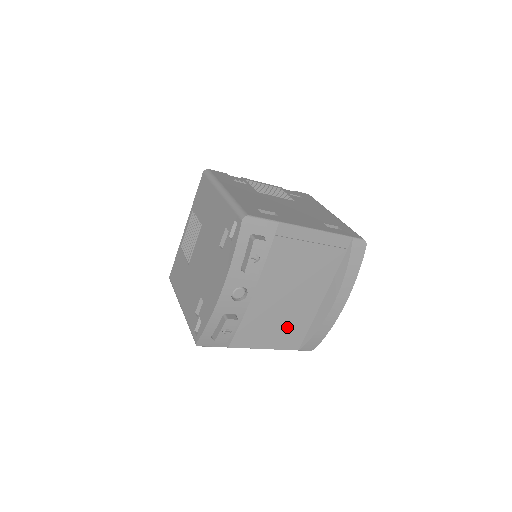
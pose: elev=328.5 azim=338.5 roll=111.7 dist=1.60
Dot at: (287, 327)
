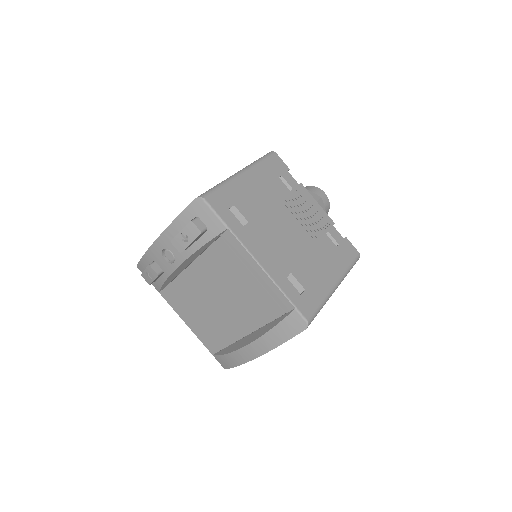
Dot at: (208, 325)
